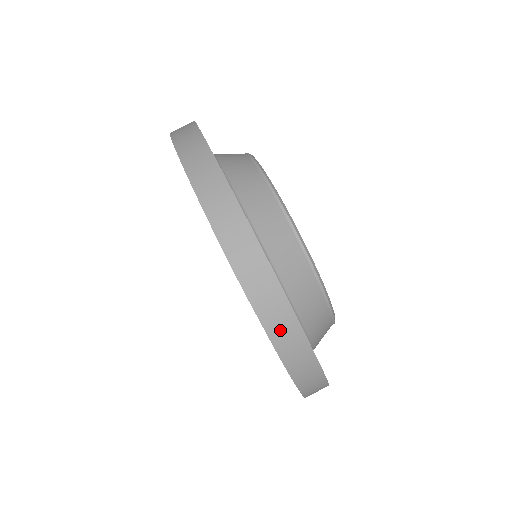
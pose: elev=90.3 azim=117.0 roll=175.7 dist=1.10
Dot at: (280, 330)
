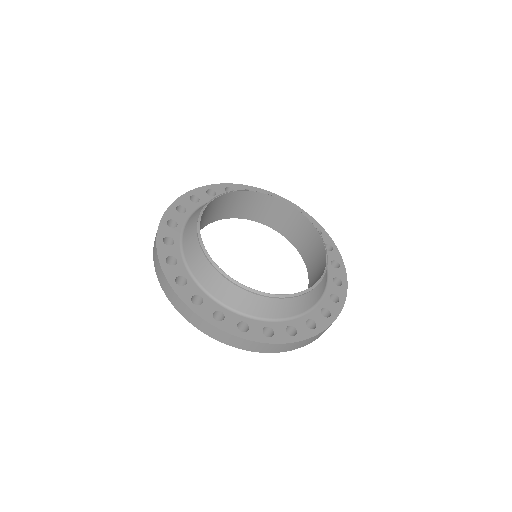
Dot at: occluded
